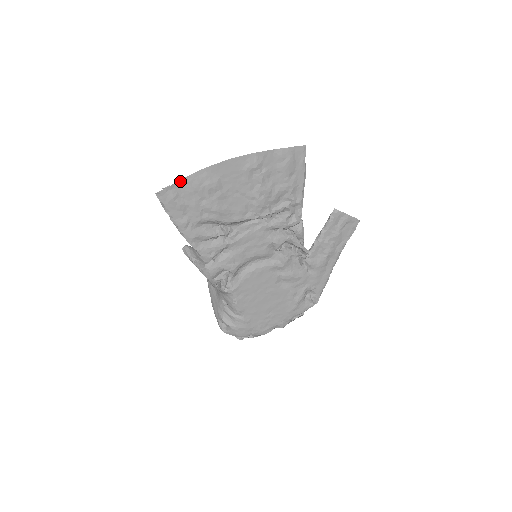
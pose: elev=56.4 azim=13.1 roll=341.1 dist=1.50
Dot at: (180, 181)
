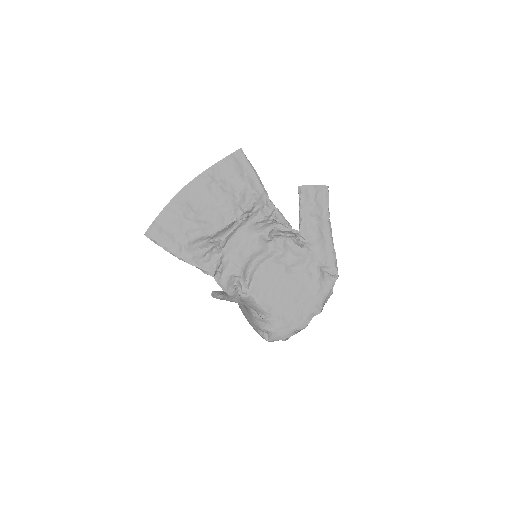
Dot at: (158, 217)
